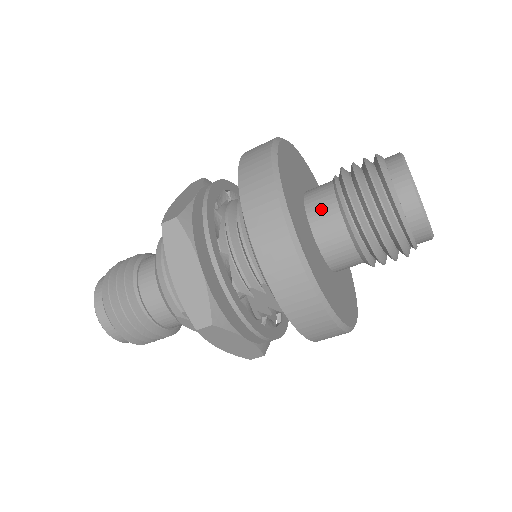
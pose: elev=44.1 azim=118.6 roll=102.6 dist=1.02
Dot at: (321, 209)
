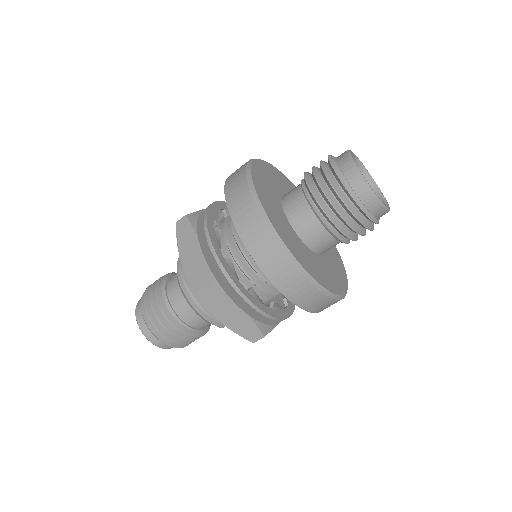
Dot at: (307, 227)
